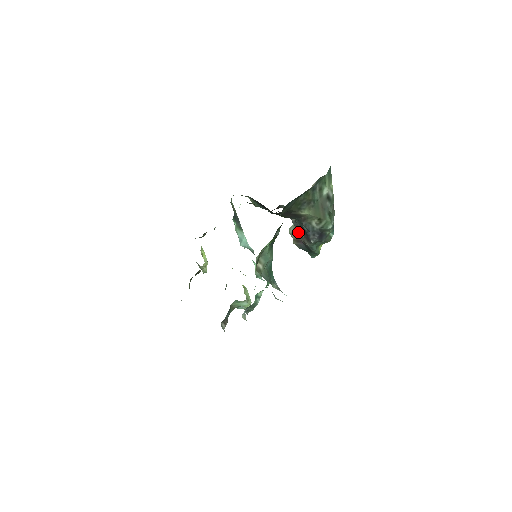
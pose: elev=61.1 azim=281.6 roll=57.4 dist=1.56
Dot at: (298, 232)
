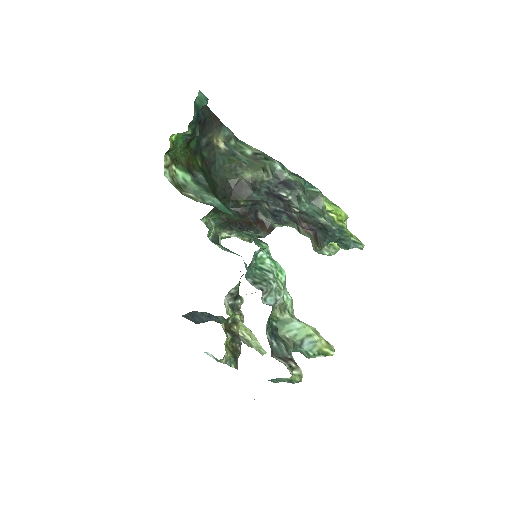
Dot at: (297, 224)
